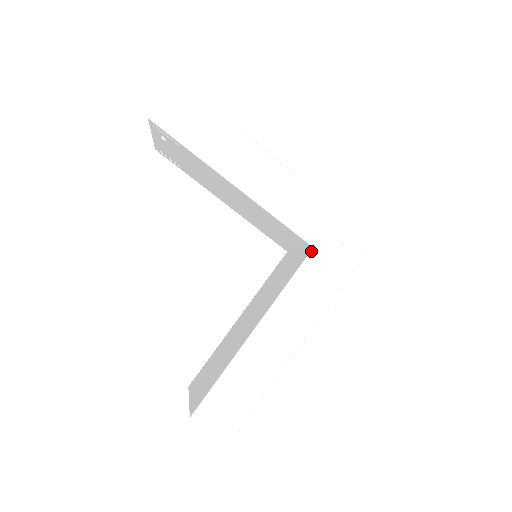
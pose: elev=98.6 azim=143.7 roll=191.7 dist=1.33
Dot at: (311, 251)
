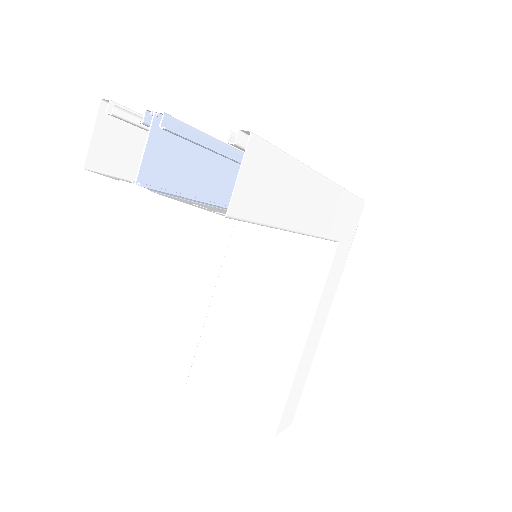
Dot at: (336, 247)
